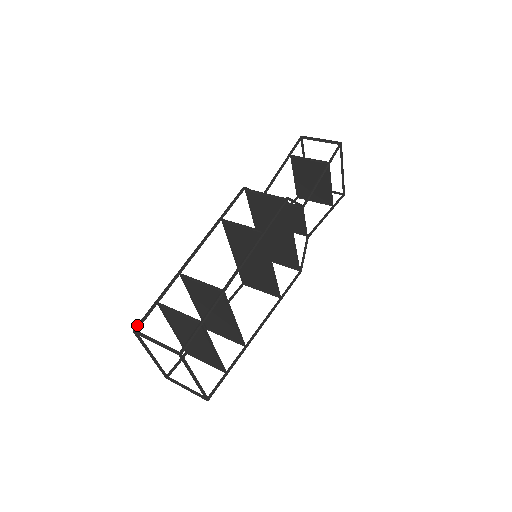
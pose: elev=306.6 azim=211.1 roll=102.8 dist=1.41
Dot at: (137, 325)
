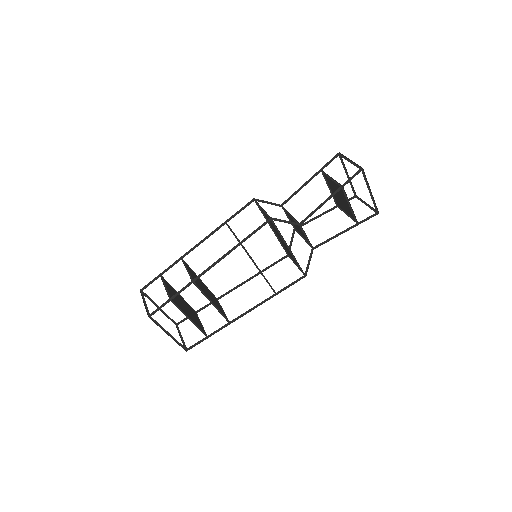
Dot at: (144, 287)
